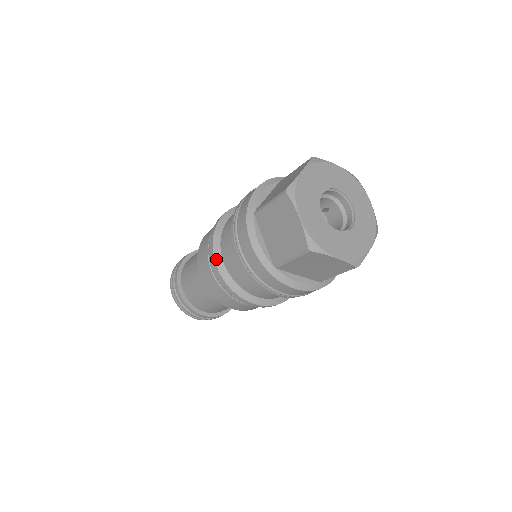
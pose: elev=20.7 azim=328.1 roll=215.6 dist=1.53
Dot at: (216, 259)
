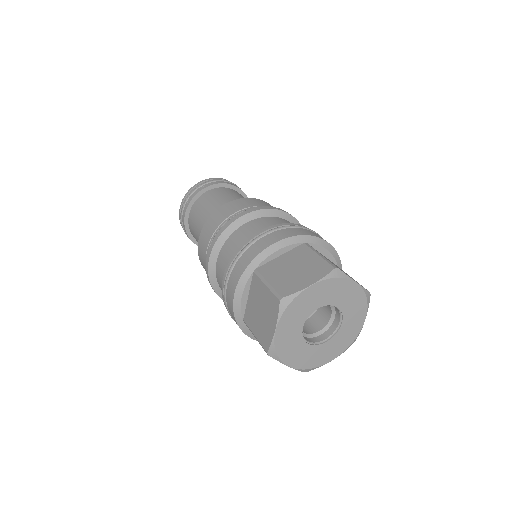
Dot at: occluded
